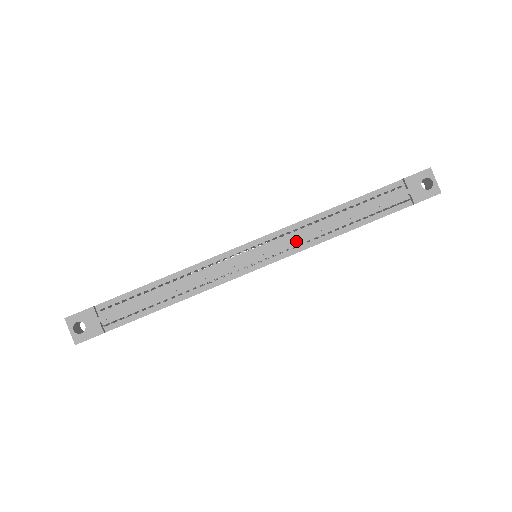
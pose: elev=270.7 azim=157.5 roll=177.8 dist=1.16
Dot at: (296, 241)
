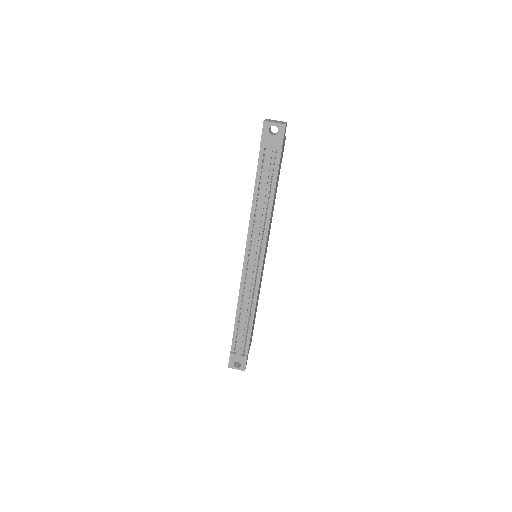
Dot at: (259, 235)
